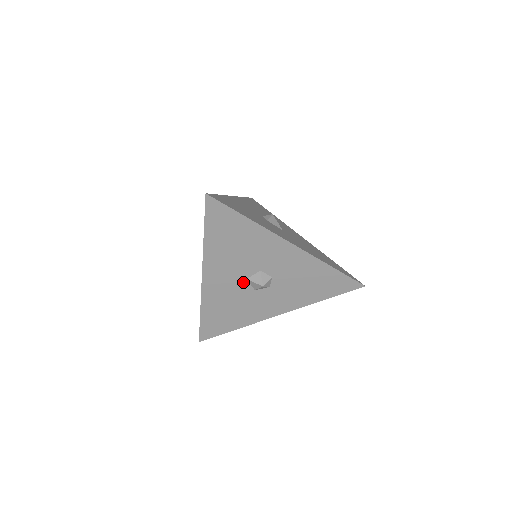
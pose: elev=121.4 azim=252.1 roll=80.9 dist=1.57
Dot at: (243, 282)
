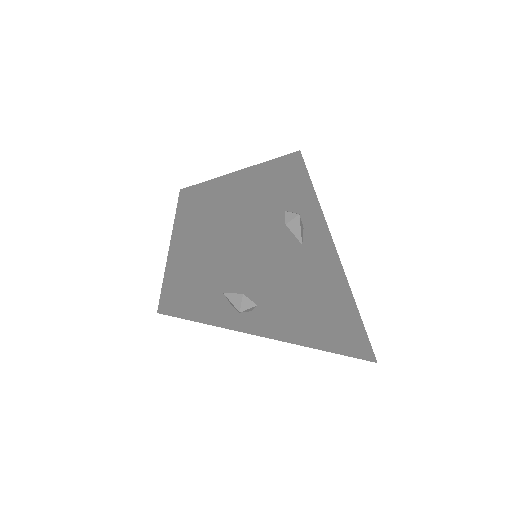
Dot at: (218, 293)
